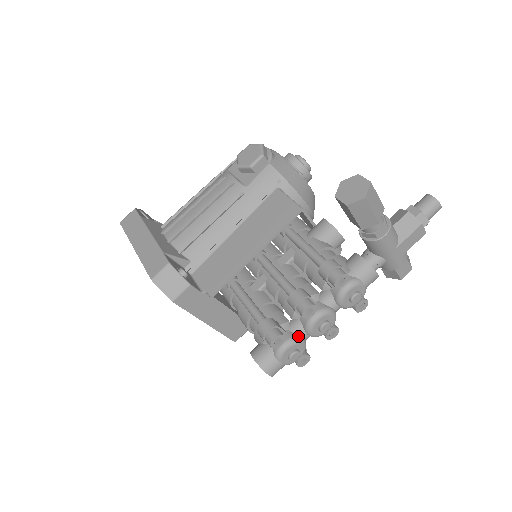
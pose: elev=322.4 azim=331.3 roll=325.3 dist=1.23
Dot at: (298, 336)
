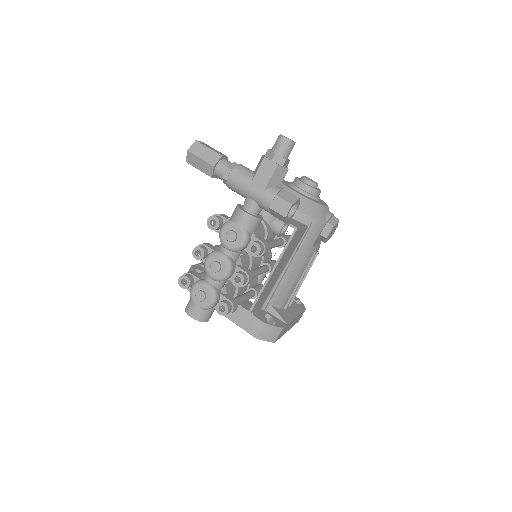
Dot at: (203, 280)
